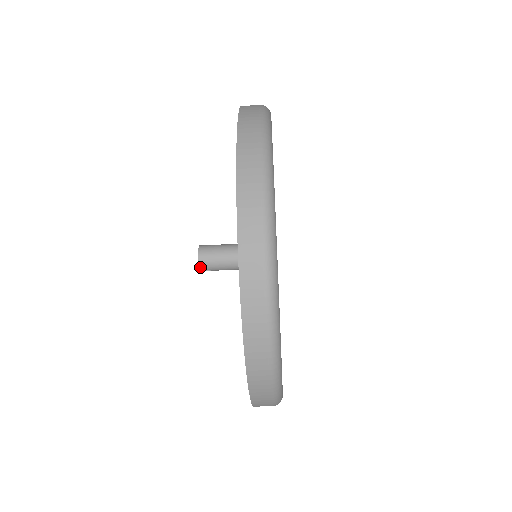
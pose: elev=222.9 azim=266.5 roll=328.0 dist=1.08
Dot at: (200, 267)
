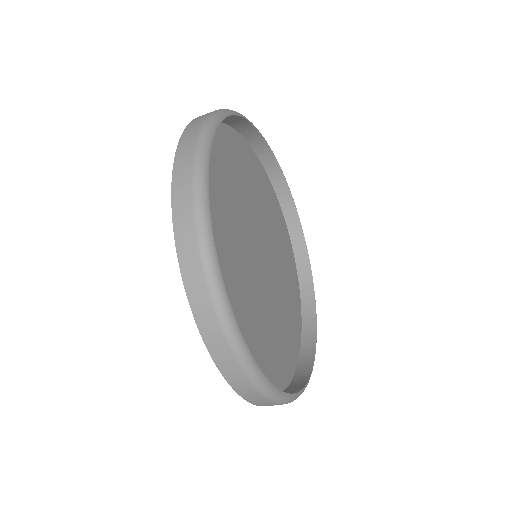
Dot at: occluded
